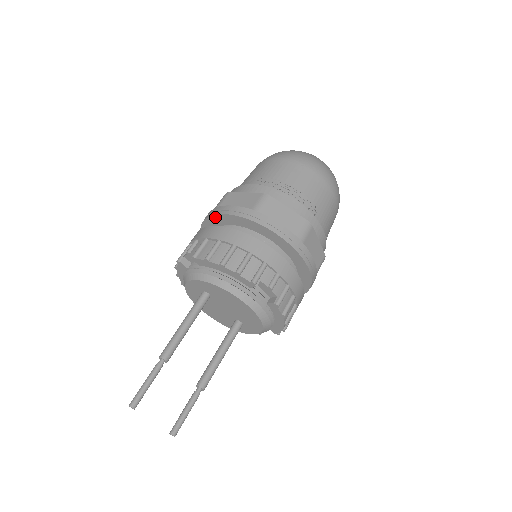
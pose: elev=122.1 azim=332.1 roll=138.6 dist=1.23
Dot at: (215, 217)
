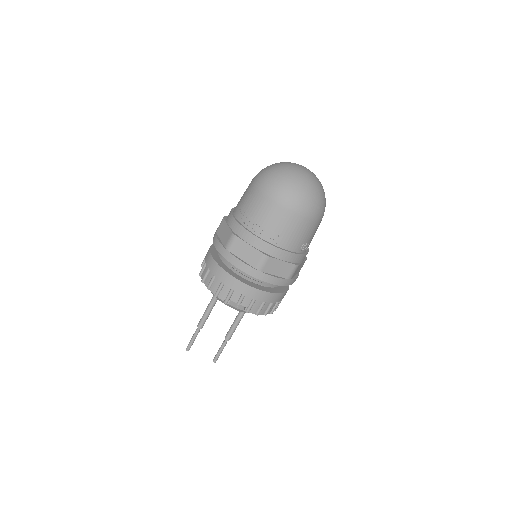
Dot at: occluded
